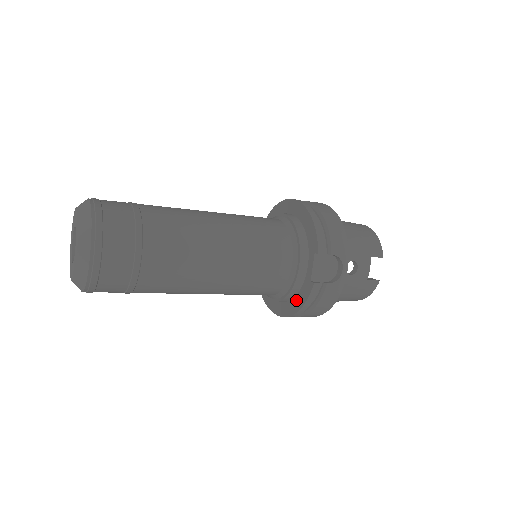
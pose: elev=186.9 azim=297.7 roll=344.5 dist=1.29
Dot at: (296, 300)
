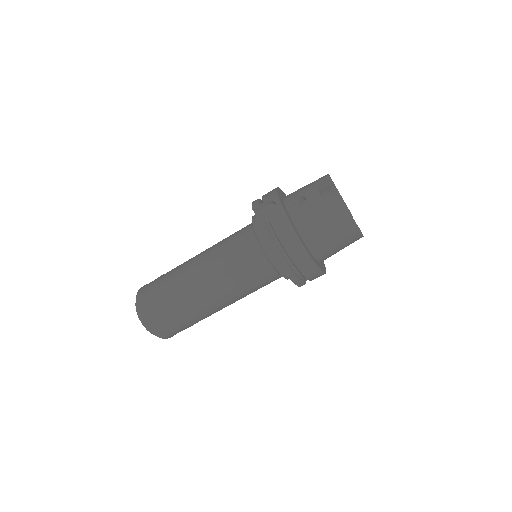
Dot at: occluded
